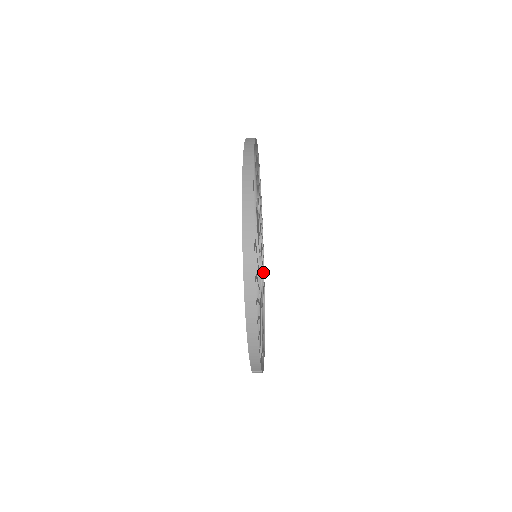
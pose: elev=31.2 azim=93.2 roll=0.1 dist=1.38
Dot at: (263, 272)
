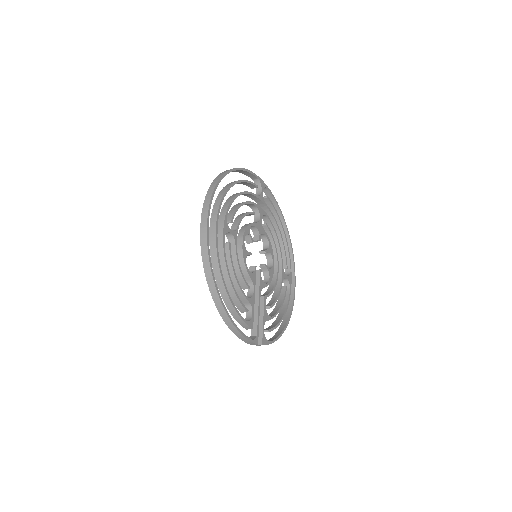
Dot at: (286, 260)
